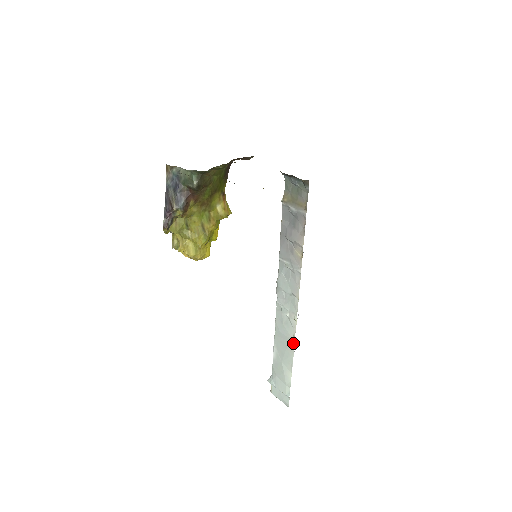
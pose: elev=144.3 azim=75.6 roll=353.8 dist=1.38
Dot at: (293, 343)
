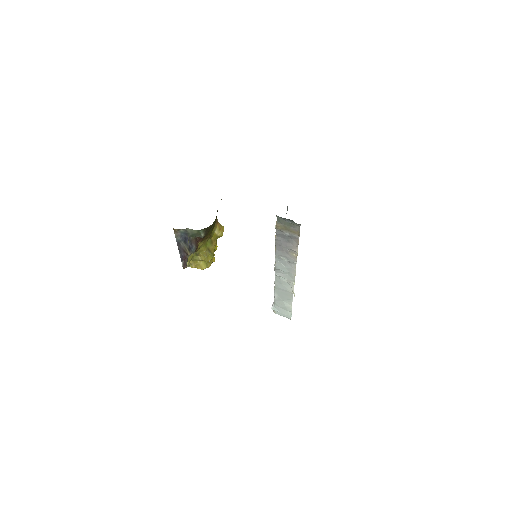
Dot at: (294, 296)
